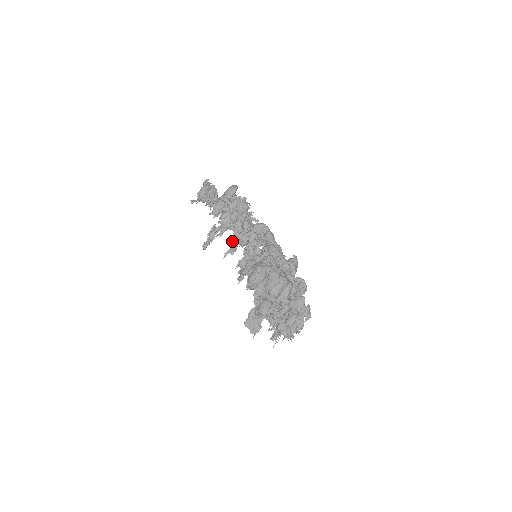
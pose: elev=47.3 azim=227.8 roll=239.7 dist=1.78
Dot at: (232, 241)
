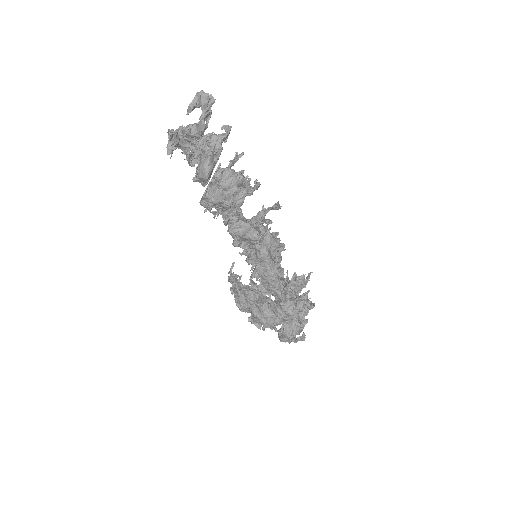
Dot at: occluded
